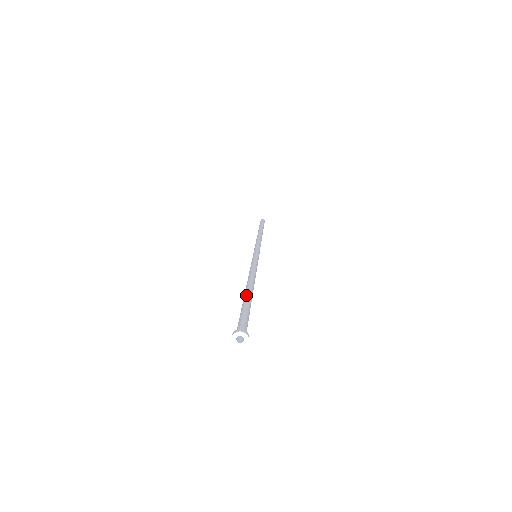
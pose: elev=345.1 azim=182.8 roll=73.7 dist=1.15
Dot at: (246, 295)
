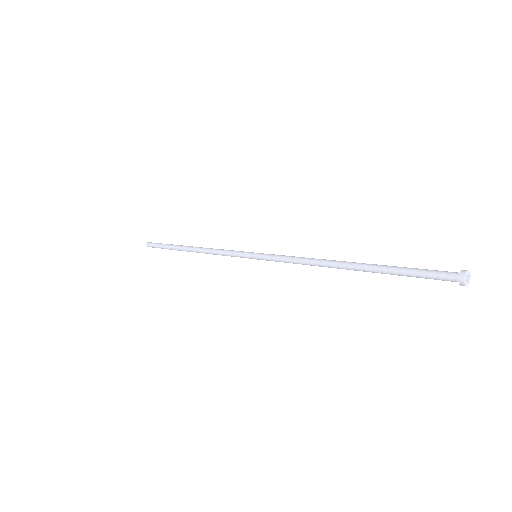
Dot at: (373, 264)
